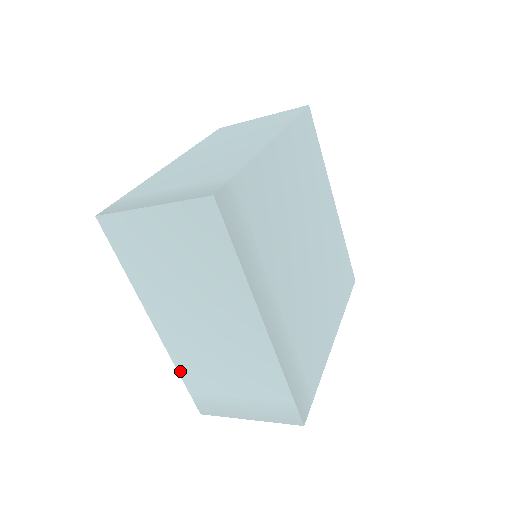
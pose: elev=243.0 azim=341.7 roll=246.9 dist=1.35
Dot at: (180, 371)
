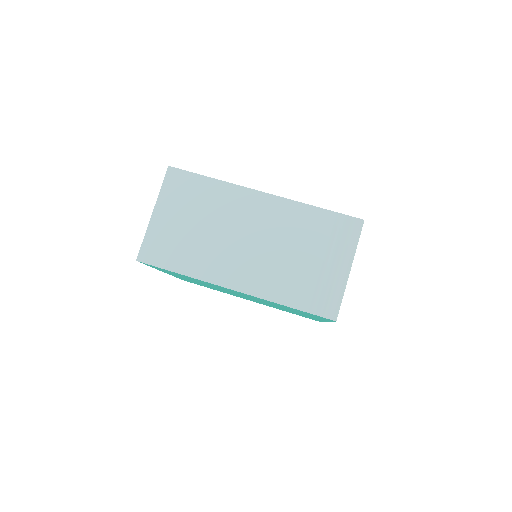
Dot at: (282, 302)
